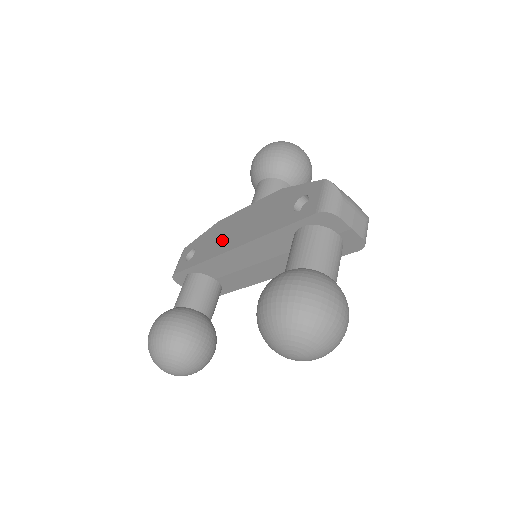
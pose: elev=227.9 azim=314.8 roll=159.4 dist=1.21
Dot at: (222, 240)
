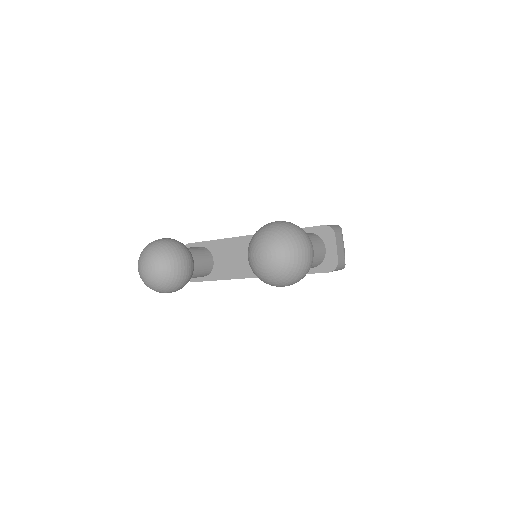
Dot at: occluded
